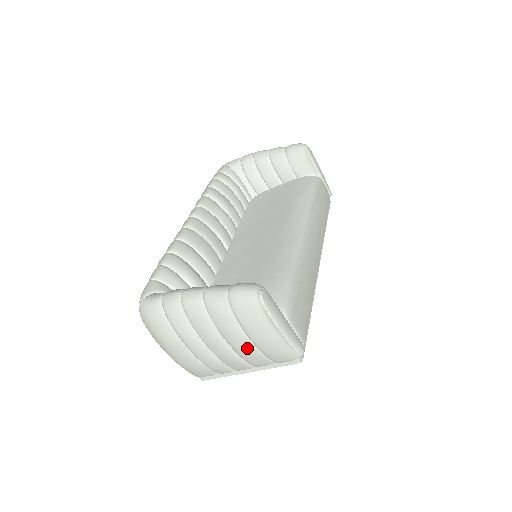
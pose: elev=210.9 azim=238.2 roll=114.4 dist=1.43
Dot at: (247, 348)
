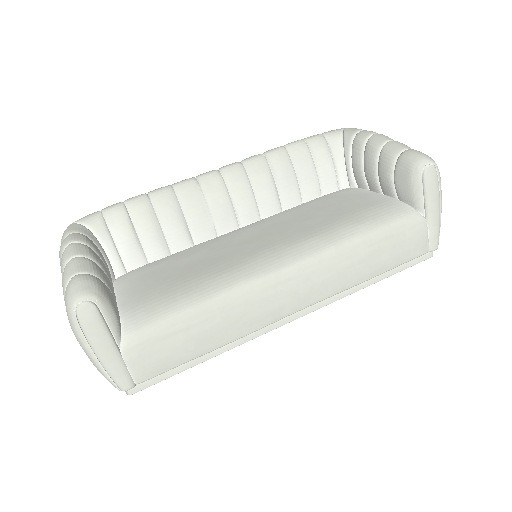
Dot at: occluded
